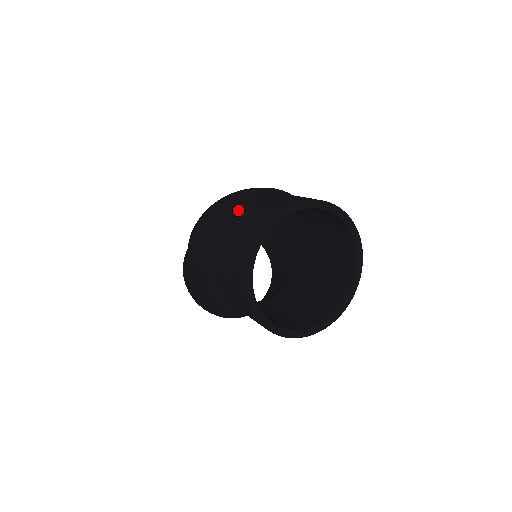
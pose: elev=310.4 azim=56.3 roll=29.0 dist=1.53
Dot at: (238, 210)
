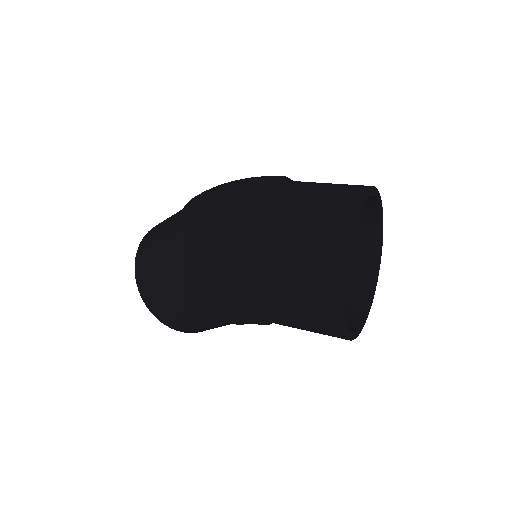
Dot at: (277, 211)
